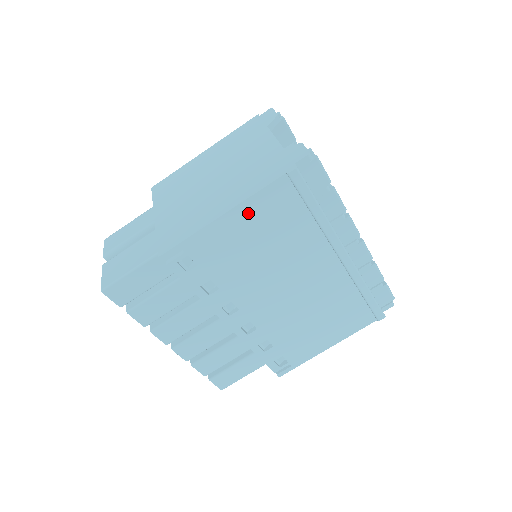
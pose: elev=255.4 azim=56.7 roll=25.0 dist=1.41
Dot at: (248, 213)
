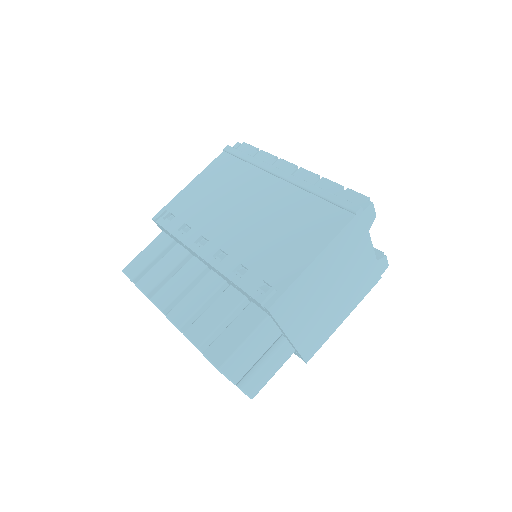
Dot at: (205, 177)
